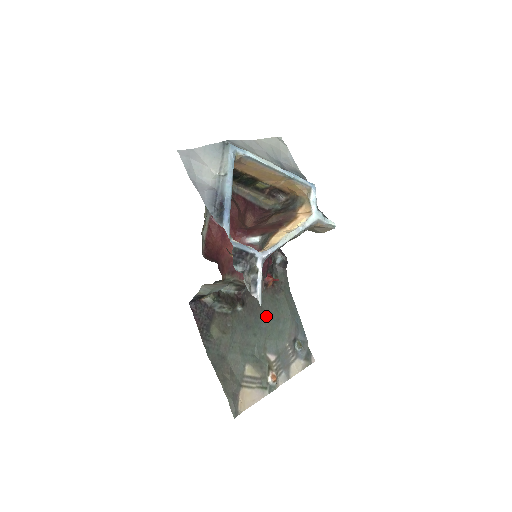
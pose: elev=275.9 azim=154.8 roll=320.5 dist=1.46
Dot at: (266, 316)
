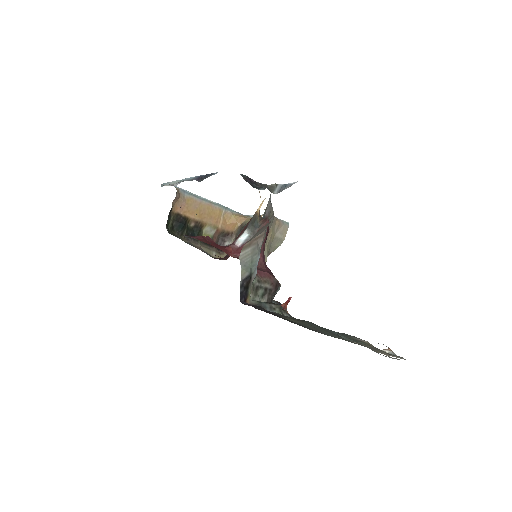
Dot at: occluded
